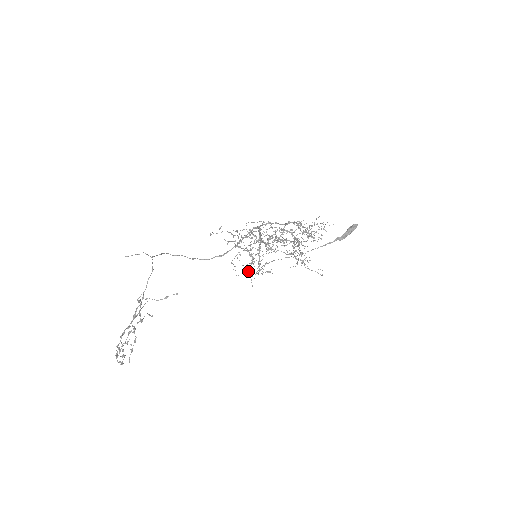
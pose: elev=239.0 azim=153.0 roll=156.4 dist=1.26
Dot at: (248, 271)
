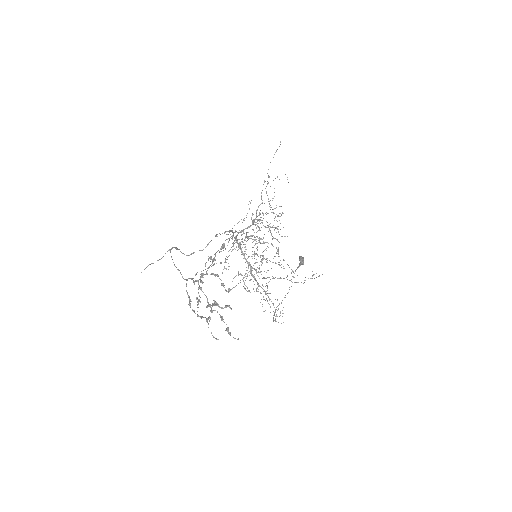
Dot at: occluded
